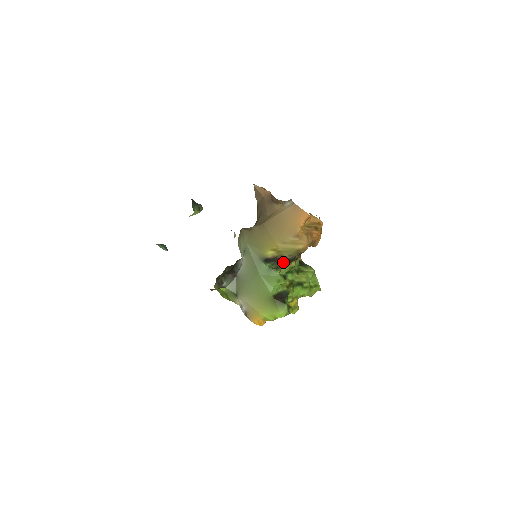
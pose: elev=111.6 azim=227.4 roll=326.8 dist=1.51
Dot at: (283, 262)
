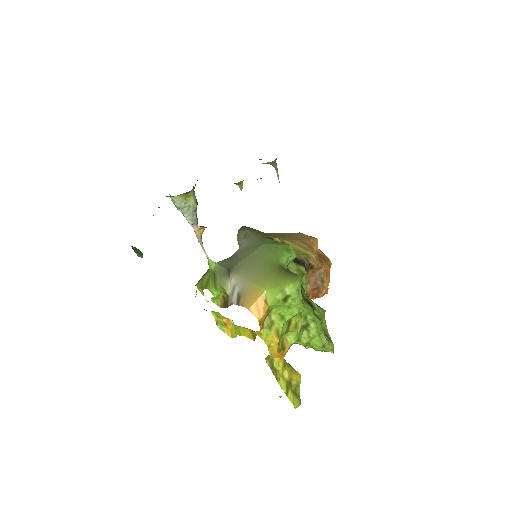
Dot at: occluded
